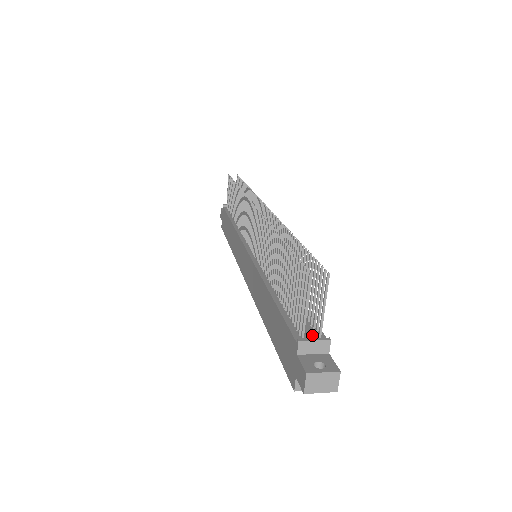
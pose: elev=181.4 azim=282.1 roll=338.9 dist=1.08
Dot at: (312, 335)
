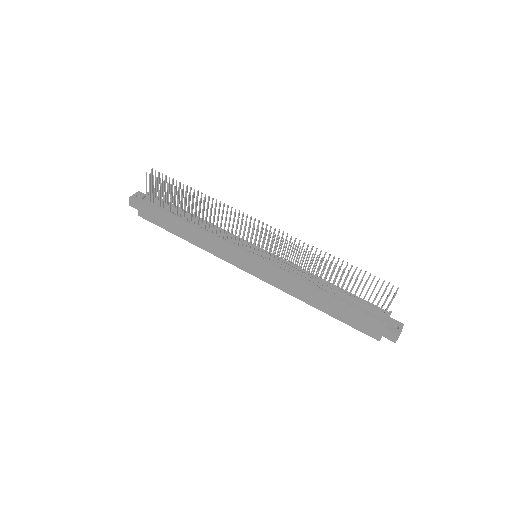
Dot at: (385, 314)
